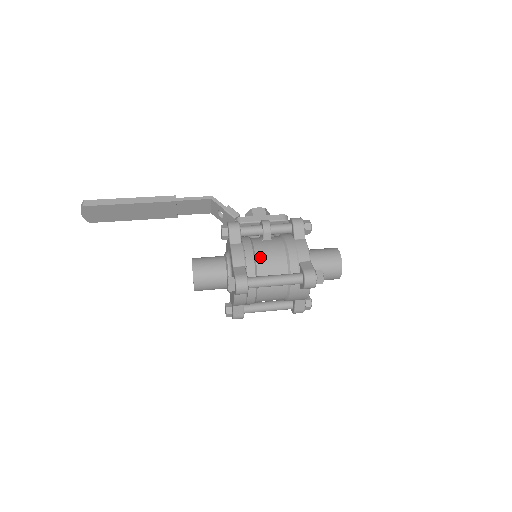
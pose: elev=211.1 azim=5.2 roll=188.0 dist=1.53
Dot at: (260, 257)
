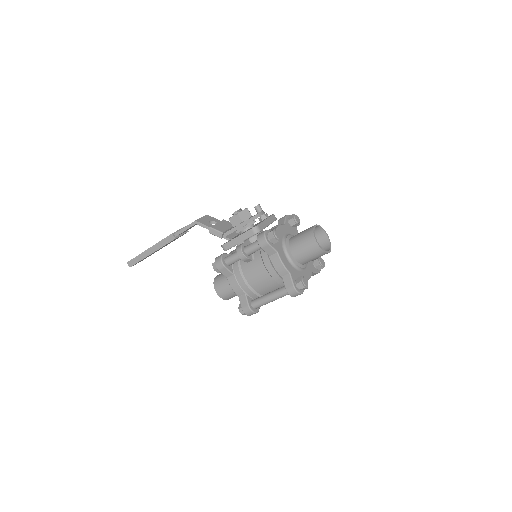
Dot at: (252, 283)
